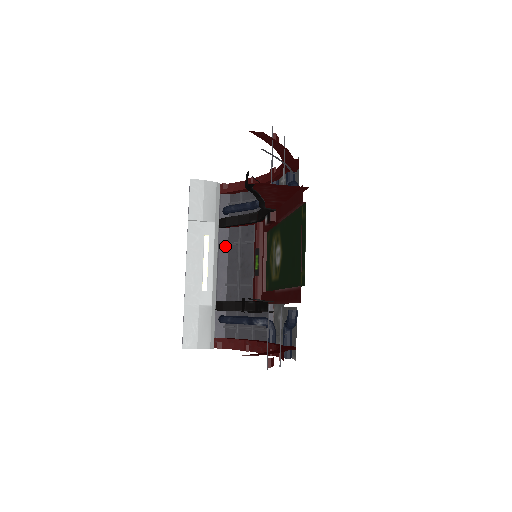
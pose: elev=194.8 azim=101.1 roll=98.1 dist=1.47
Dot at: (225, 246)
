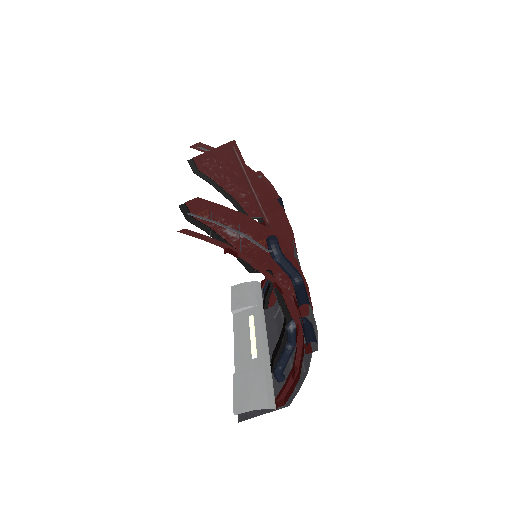
Dot at: (272, 320)
